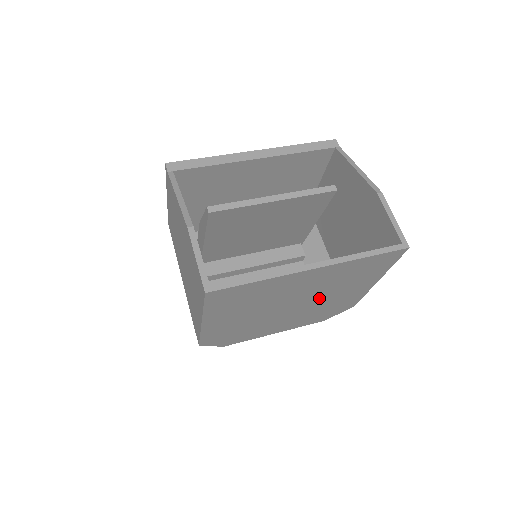
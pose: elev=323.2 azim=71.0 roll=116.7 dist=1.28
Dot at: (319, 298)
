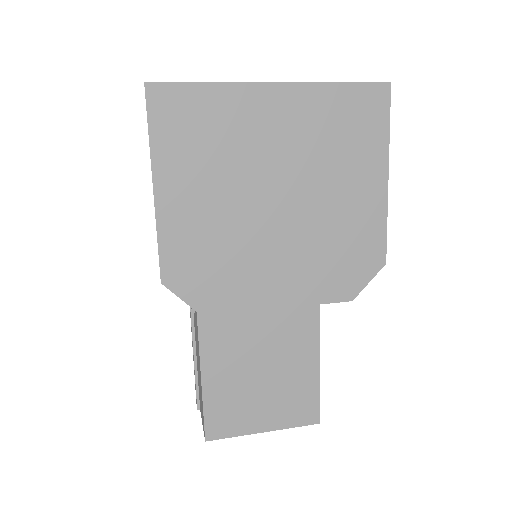
Dot at: (313, 194)
